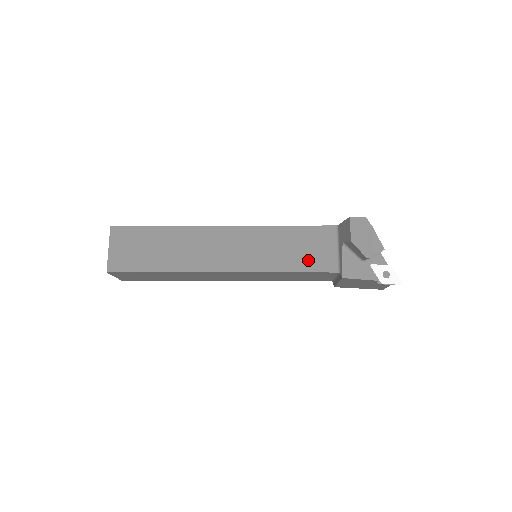
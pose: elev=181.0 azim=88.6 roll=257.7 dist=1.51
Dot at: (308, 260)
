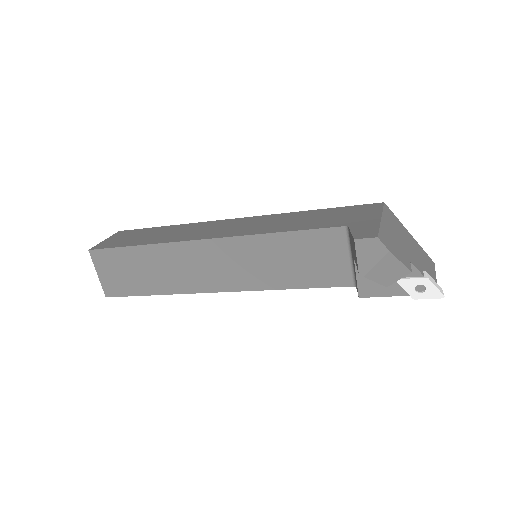
Dot at: (314, 274)
